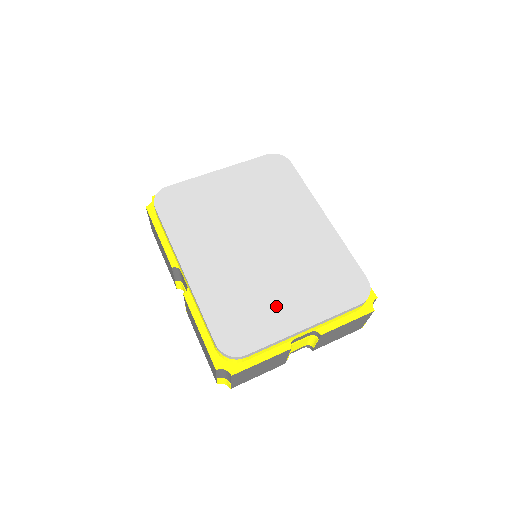
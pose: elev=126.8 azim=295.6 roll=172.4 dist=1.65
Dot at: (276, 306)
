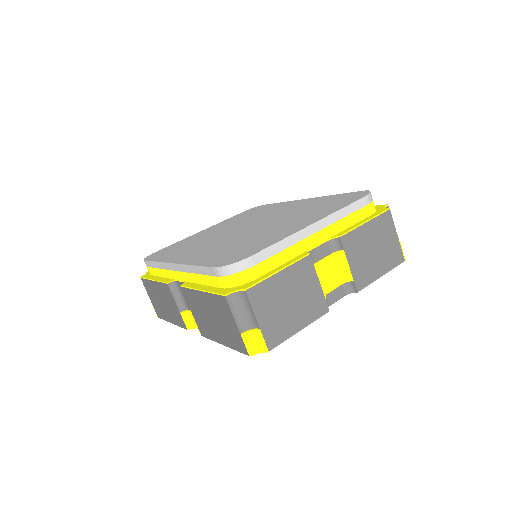
Dot at: (275, 232)
